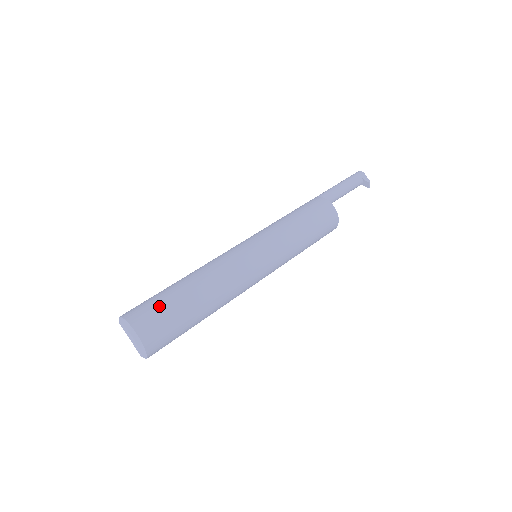
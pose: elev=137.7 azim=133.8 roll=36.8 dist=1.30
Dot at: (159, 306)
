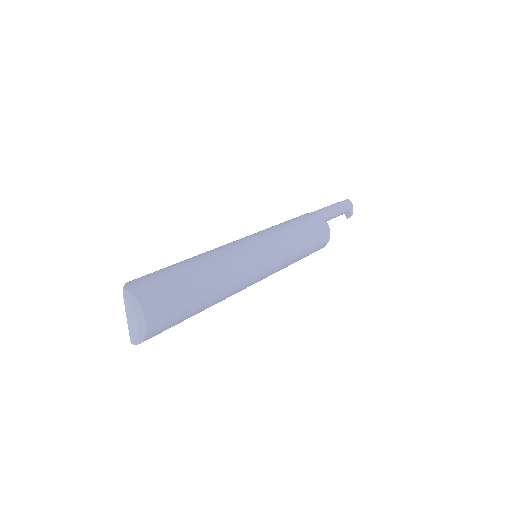
Dot at: (174, 293)
